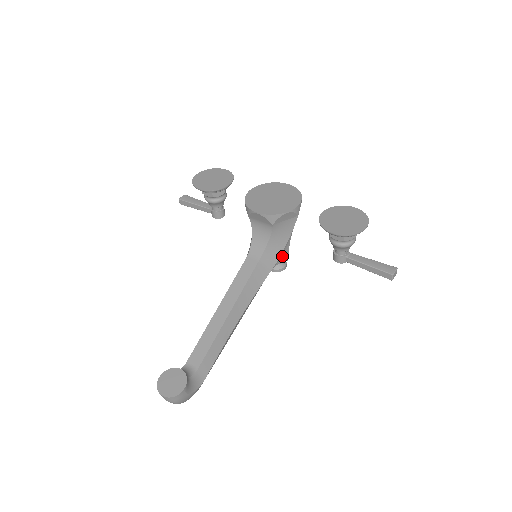
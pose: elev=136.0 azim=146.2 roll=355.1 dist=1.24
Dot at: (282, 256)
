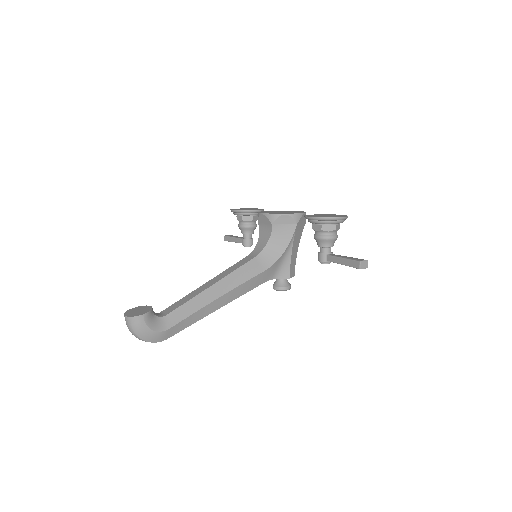
Dot at: (283, 270)
